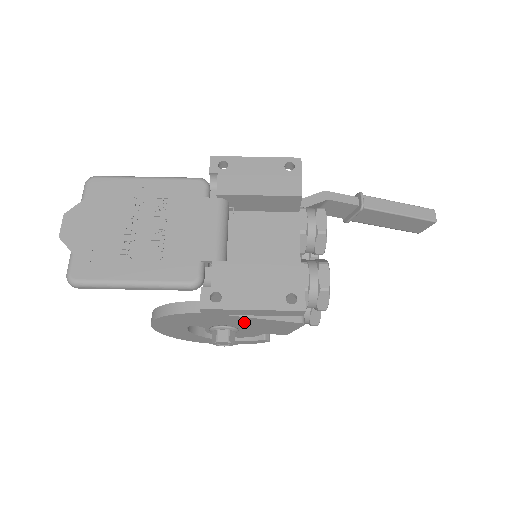
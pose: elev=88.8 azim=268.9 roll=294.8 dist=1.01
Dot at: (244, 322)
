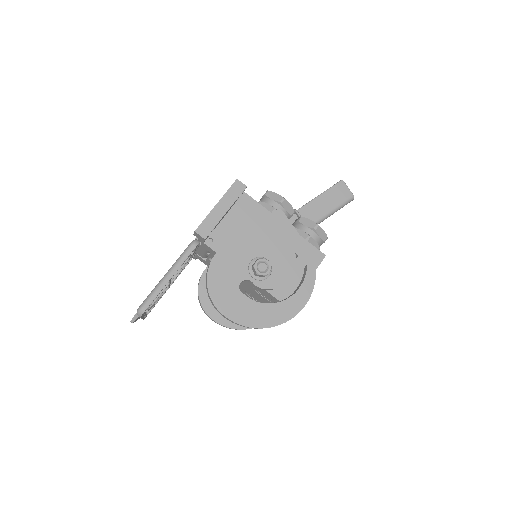
Dot at: (253, 243)
